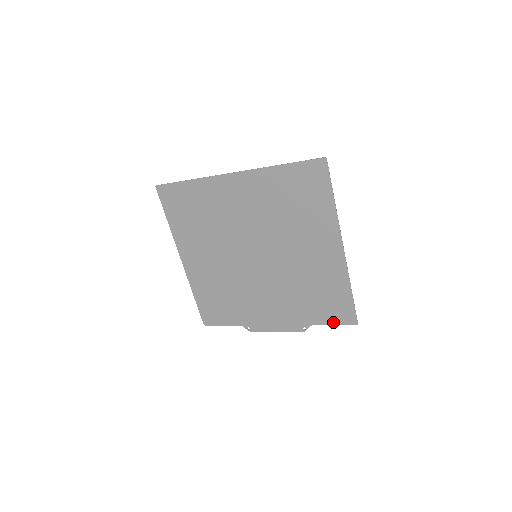
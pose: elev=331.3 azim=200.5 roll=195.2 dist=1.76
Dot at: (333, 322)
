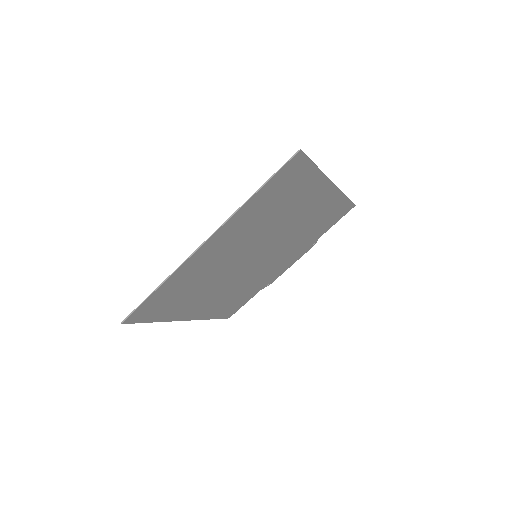
Dot at: (336, 222)
